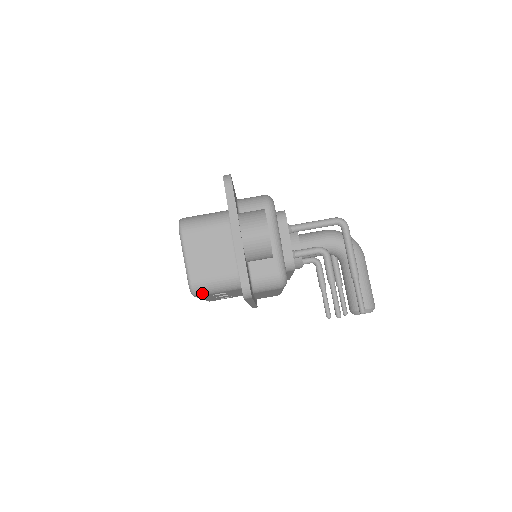
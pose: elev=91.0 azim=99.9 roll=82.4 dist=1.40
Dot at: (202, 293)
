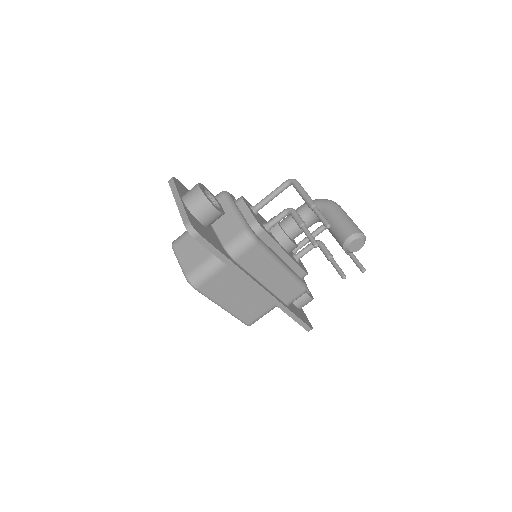
Dot at: (198, 281)
